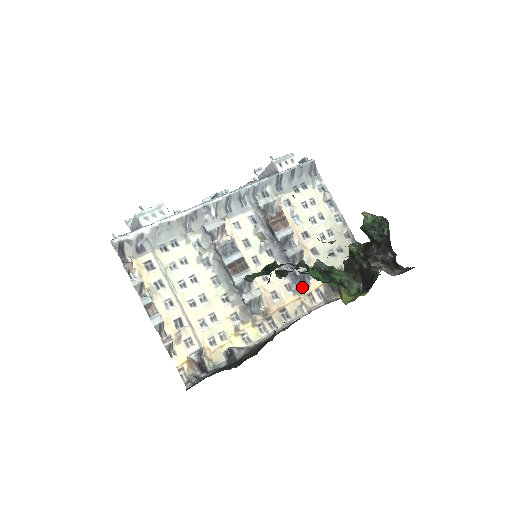
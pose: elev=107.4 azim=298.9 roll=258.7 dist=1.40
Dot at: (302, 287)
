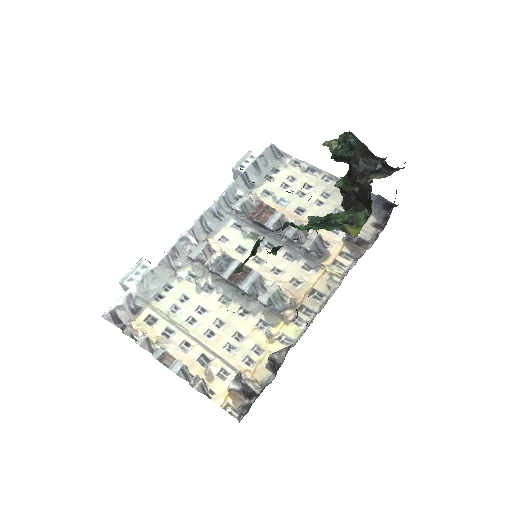
Dot at: (322, 259)
